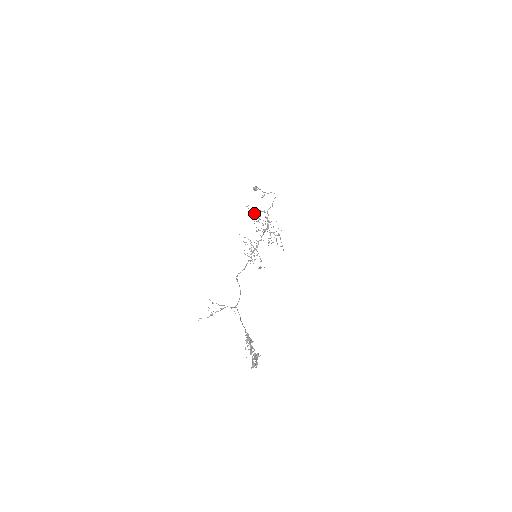
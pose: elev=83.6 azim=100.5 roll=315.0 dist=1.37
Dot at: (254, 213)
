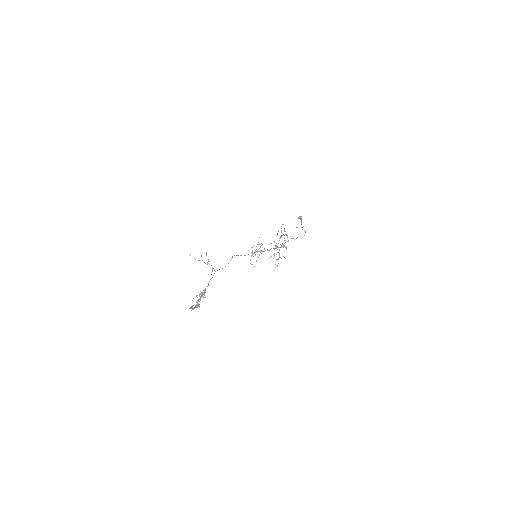
Dot at: occluded
